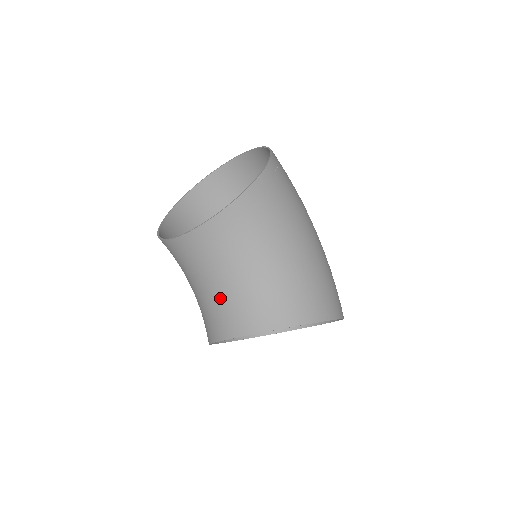
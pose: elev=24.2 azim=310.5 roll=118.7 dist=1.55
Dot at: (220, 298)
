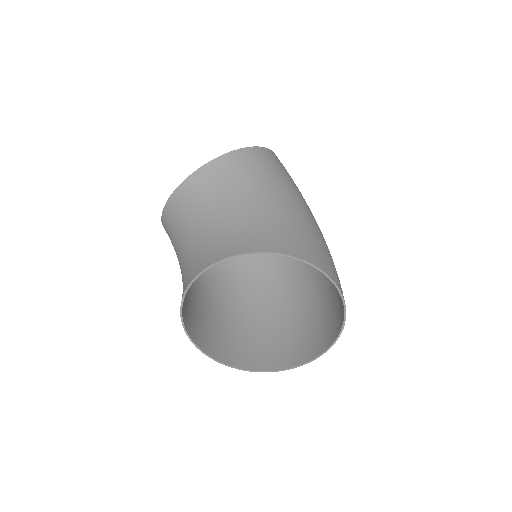
Dot at: (197, 244)
